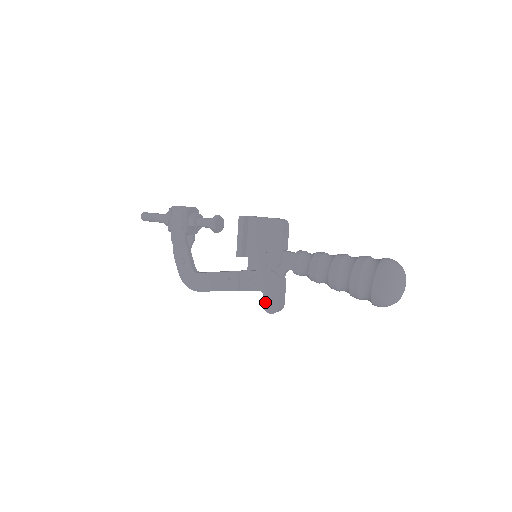
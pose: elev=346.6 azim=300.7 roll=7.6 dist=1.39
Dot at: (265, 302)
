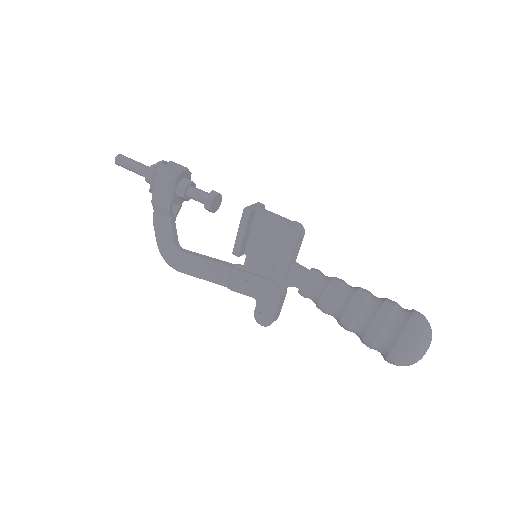
Dot at: (257, 312)
